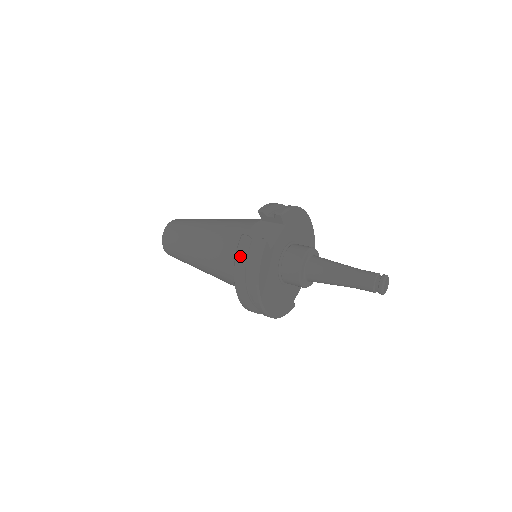
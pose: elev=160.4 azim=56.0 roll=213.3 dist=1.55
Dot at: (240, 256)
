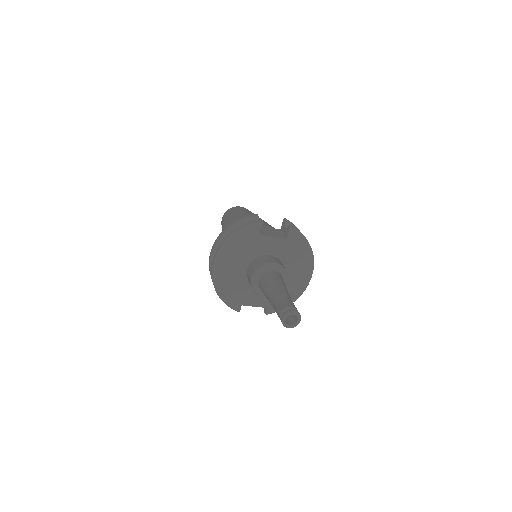
Dot at: (240, 220)
